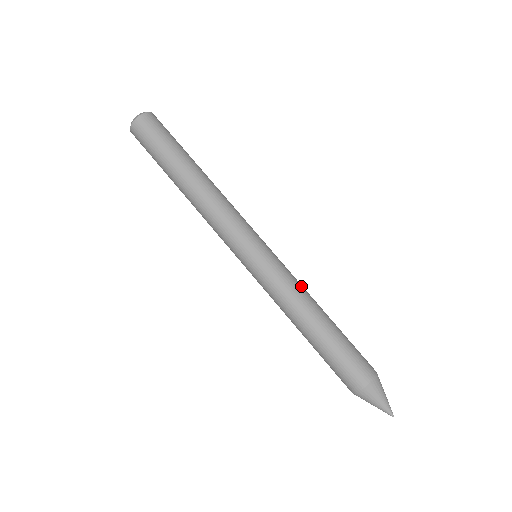
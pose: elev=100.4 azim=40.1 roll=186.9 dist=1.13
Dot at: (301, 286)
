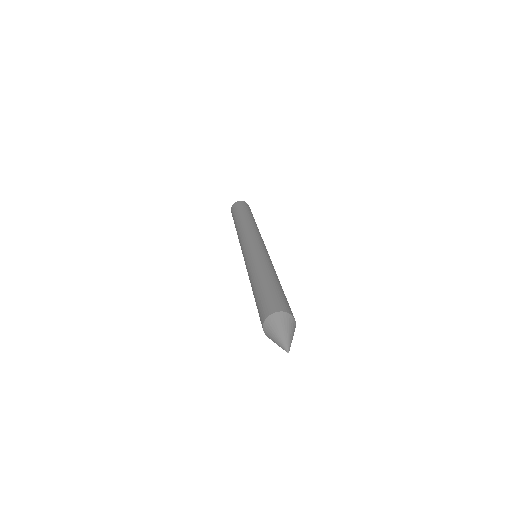
Dot at: occluded
